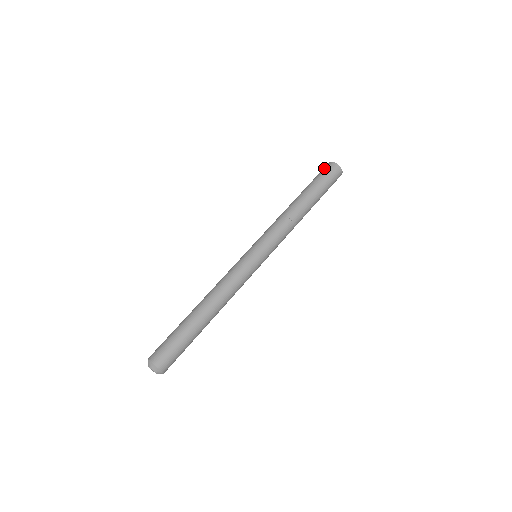
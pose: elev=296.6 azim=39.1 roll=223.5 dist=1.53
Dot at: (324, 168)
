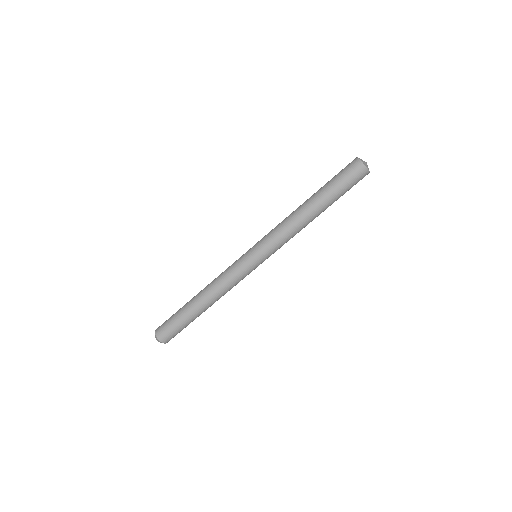
Dot at: (353, 171)
